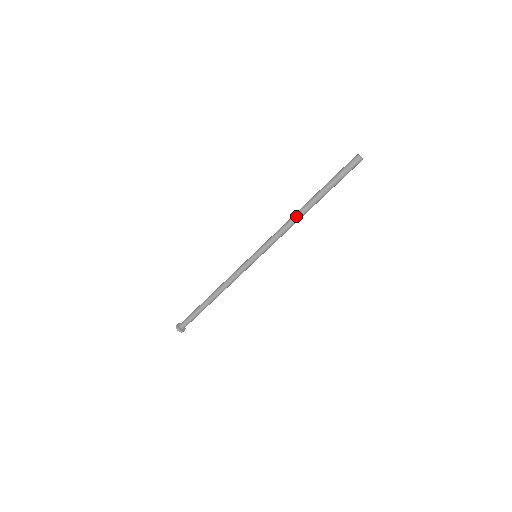
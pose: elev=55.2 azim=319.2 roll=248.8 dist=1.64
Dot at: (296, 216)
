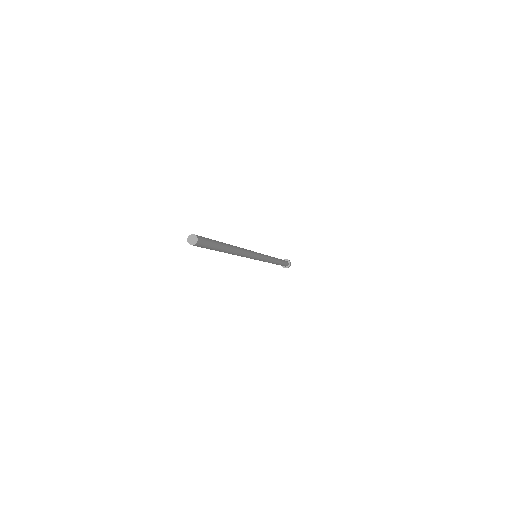
Dot at: occluded
